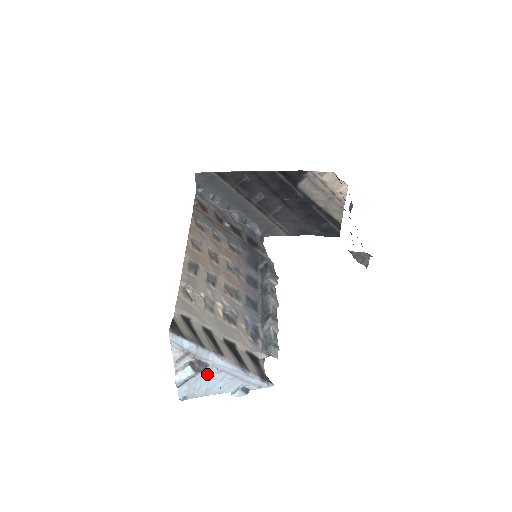
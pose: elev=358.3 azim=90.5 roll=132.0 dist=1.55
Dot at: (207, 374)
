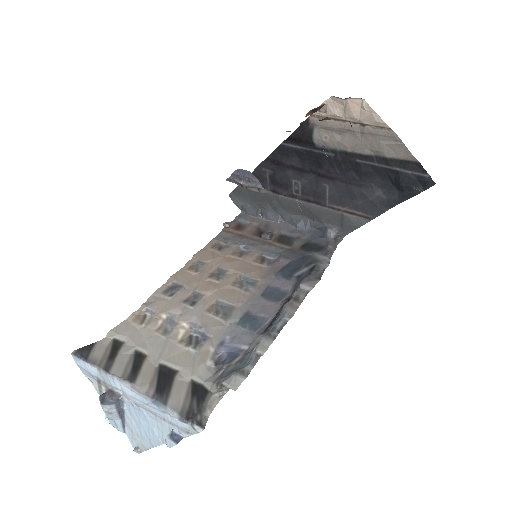
Dot at: (133, 411)
